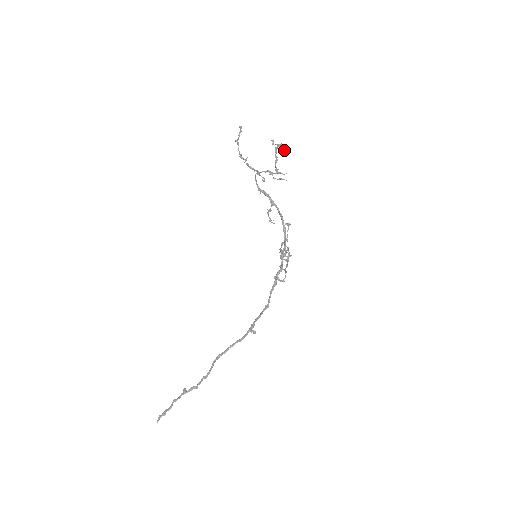
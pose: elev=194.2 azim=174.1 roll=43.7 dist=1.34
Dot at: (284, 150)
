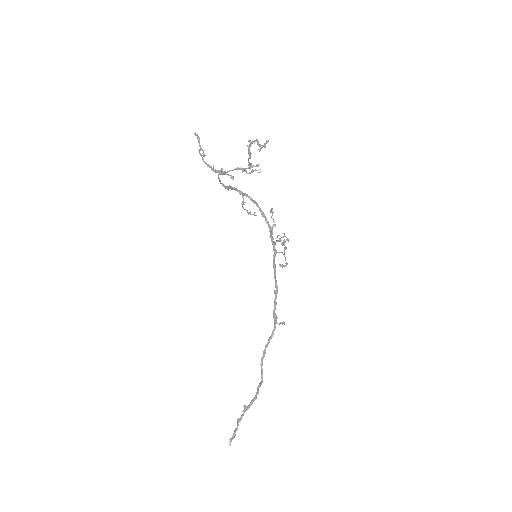
Dot at: (265, 146)
